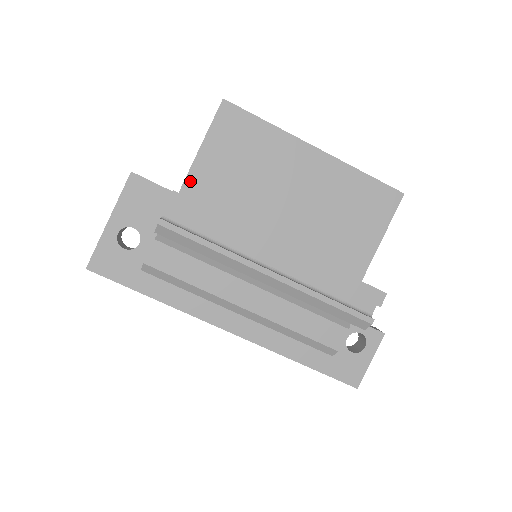
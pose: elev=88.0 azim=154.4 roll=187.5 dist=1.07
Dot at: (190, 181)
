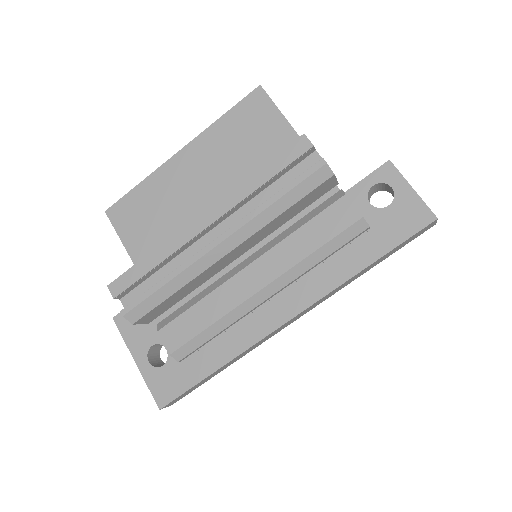
Dot at: occluded
